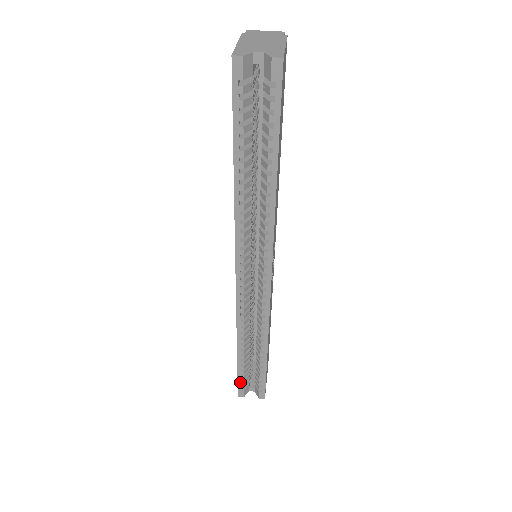
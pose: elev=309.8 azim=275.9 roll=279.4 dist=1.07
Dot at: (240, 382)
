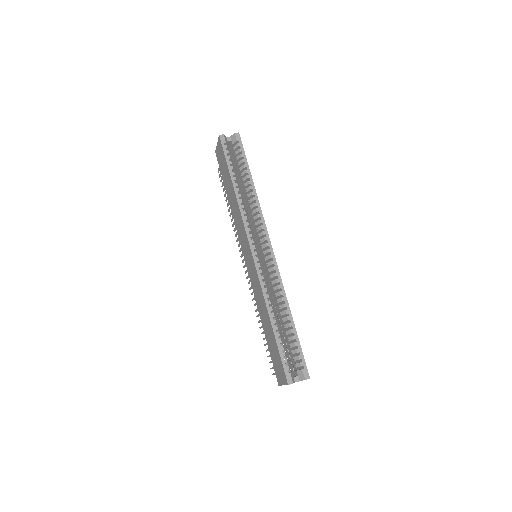
Dot at: (284, 362)
